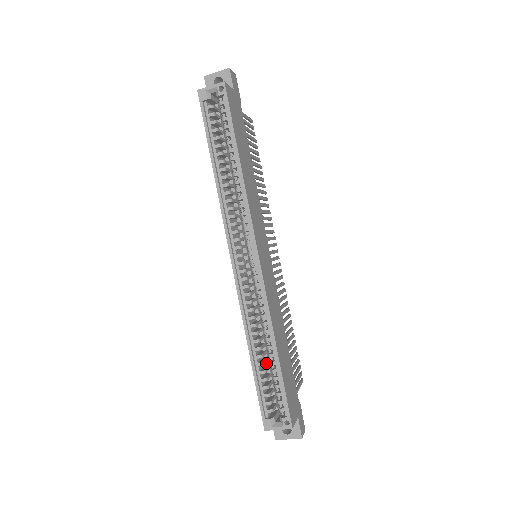
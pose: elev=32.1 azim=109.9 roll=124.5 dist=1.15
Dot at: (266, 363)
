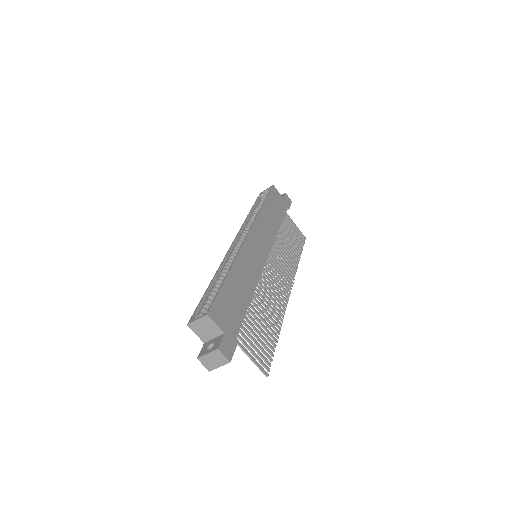
Dot at: occluded
